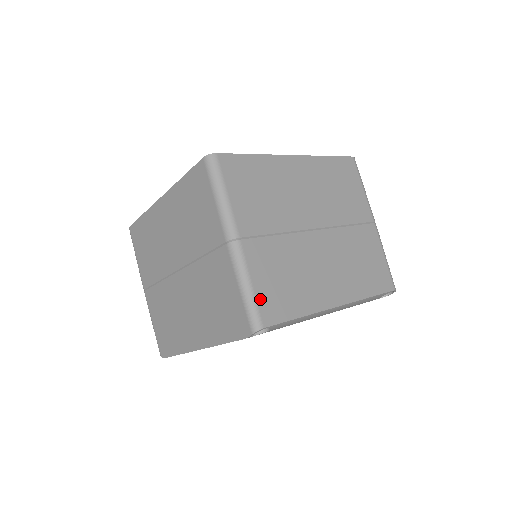
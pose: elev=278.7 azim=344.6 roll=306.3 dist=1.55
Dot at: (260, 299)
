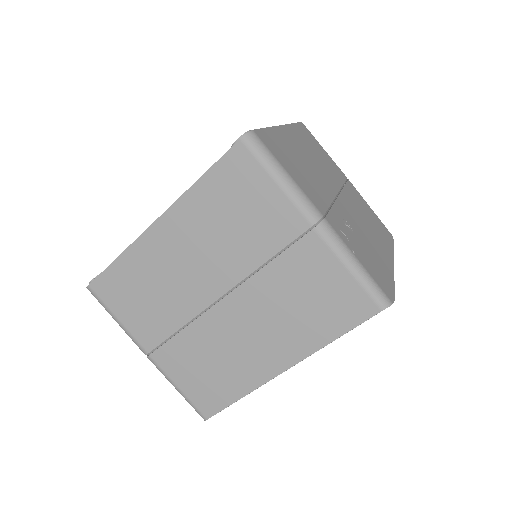
Dot at: (192, 398)
